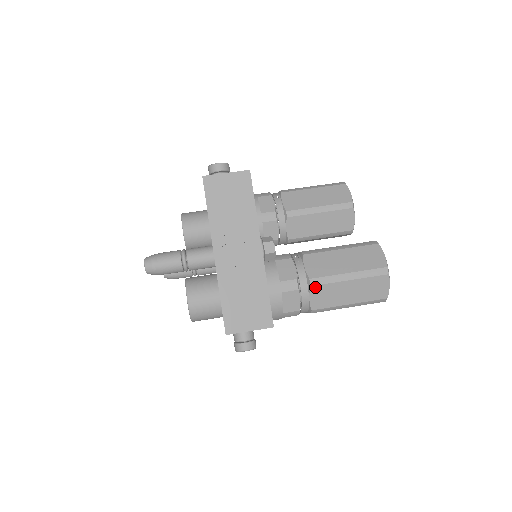
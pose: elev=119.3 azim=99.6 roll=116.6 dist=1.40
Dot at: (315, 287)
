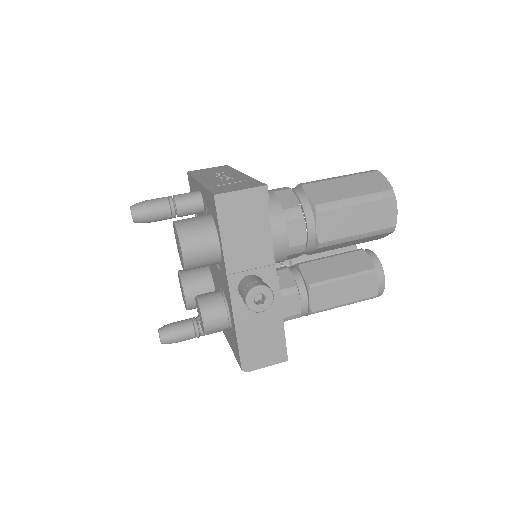
Dot at: (307, 186)
